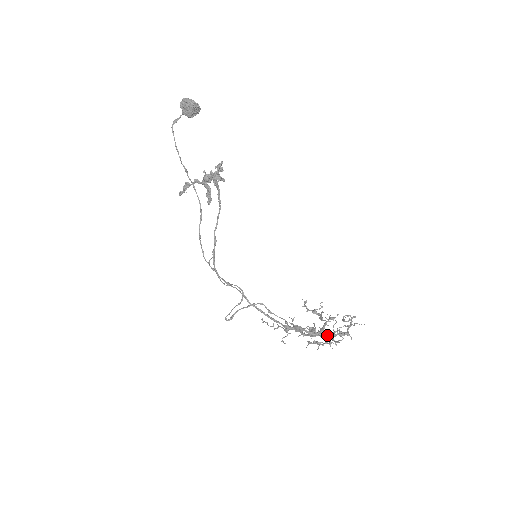
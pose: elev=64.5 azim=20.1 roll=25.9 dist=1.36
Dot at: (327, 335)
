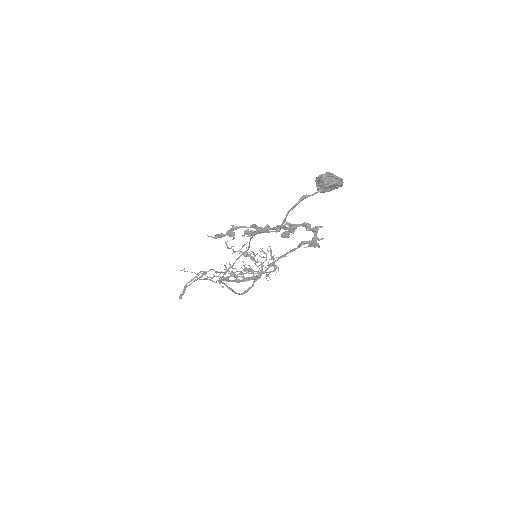
Dot at: occluded
